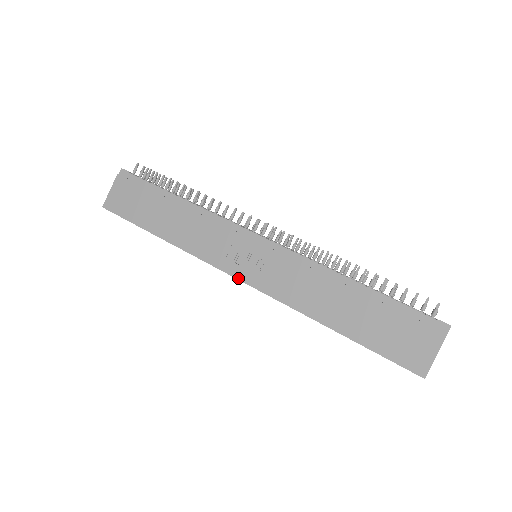
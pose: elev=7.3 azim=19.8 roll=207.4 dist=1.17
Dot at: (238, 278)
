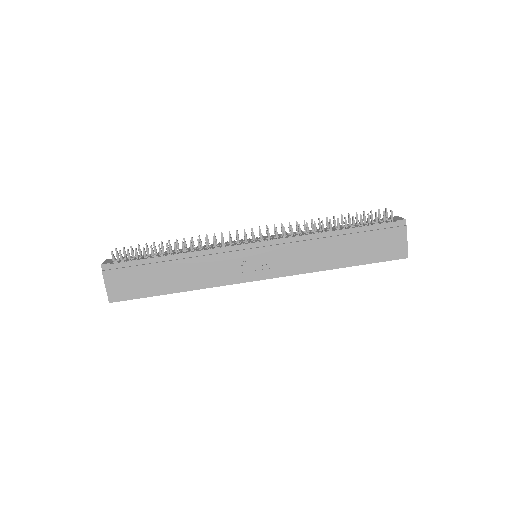
Dot at: (259, 280)
